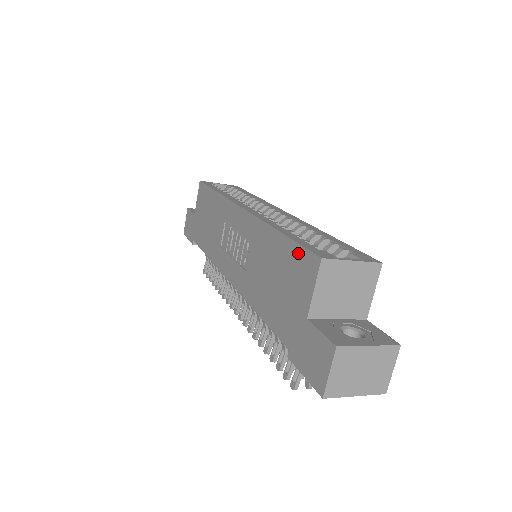
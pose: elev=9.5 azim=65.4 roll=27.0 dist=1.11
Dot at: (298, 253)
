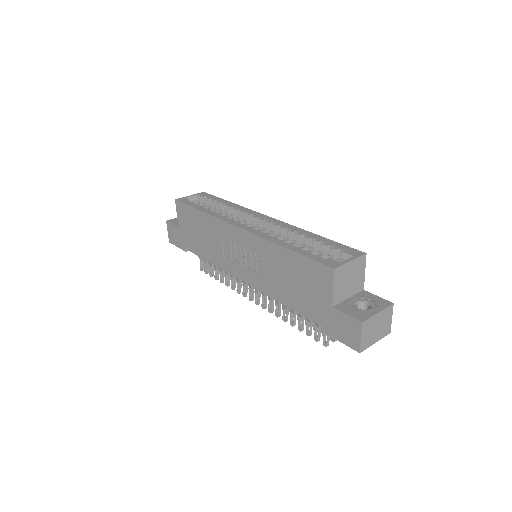
Dot at: (311, 265)
